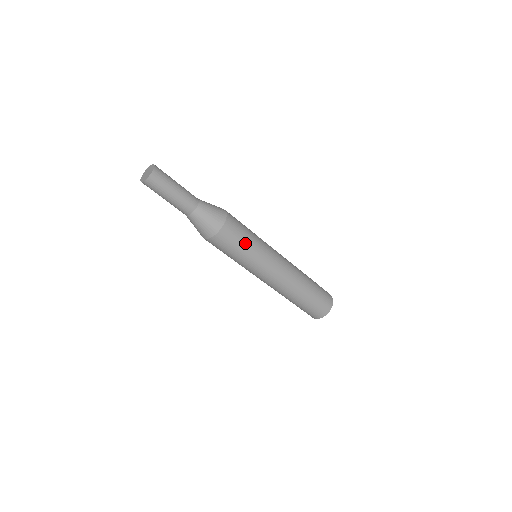
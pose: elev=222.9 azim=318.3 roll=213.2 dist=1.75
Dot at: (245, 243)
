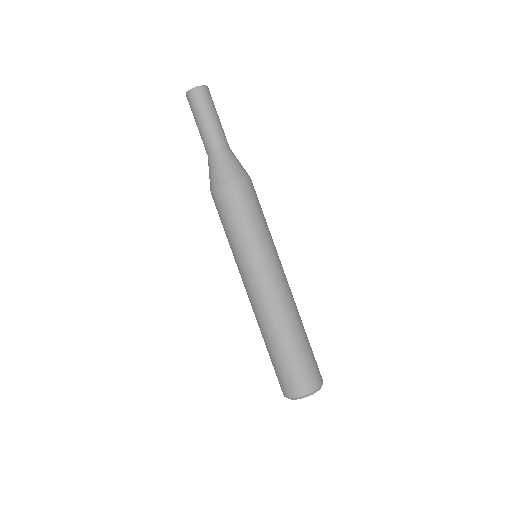
Dot at: (262, 214)
